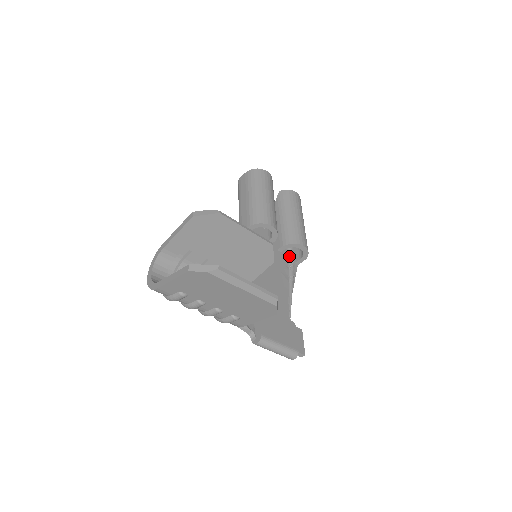
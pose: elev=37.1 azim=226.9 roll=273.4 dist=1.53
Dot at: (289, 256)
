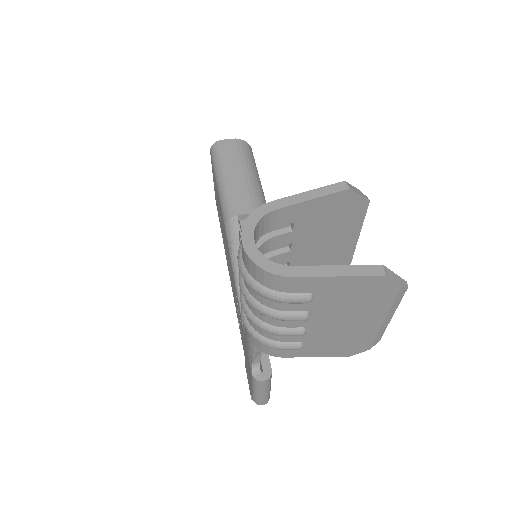
Dot at: occluded
